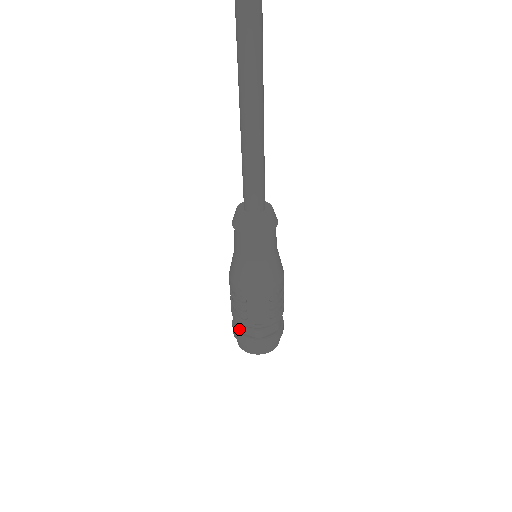
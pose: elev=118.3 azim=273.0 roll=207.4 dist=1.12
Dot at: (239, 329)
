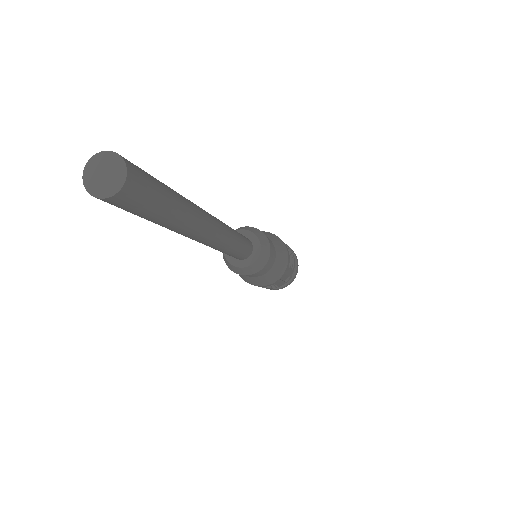
Dot at: occluded
